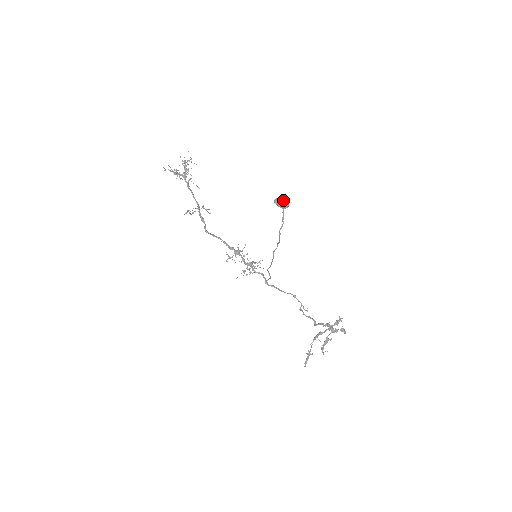
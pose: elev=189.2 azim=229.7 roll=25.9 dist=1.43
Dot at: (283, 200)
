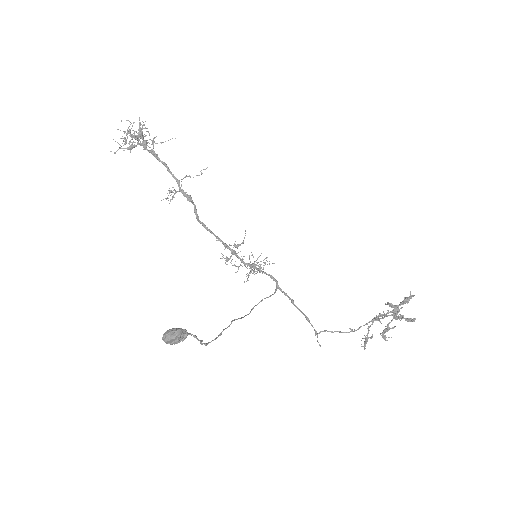
Dot at: (170, 341)
